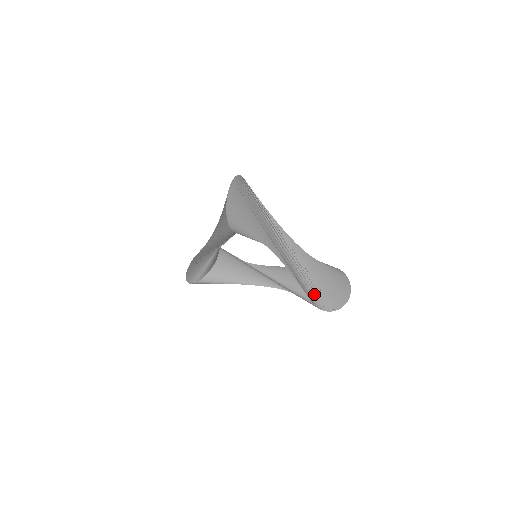
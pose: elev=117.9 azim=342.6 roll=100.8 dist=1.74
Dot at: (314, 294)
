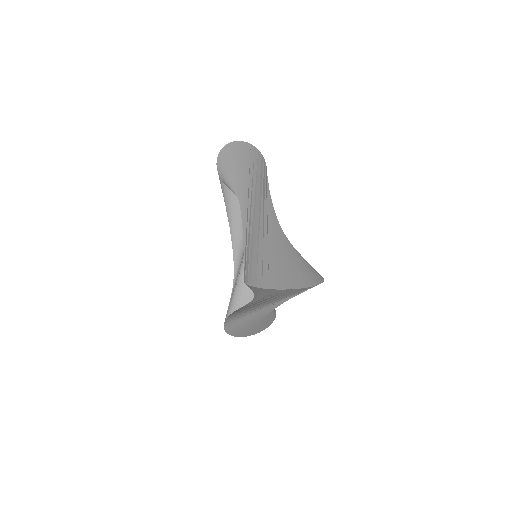
Dot at: (248, 257)
